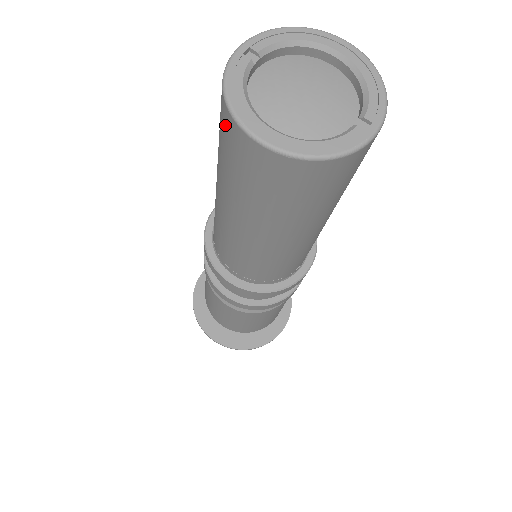
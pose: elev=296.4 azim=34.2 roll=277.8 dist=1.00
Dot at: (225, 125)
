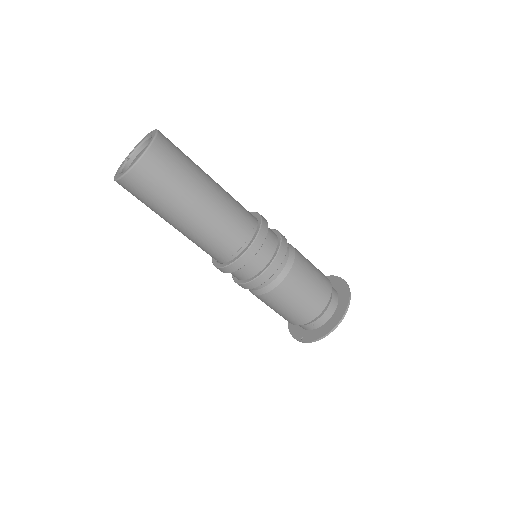
Dot at: occluded
